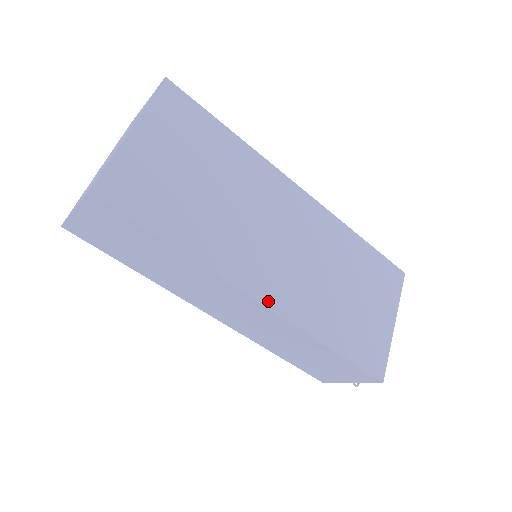
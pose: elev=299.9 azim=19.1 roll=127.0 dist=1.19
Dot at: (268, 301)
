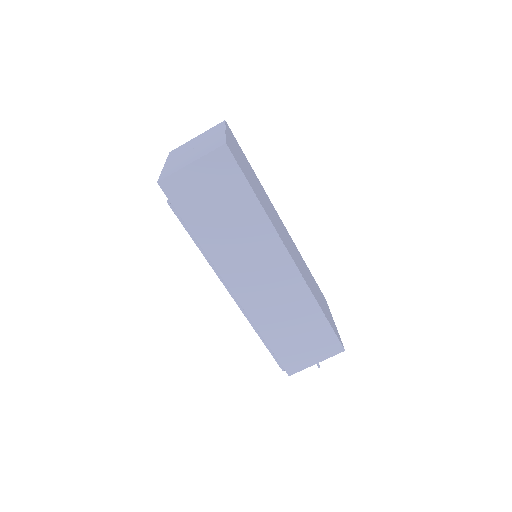
Dot at: (295, 262)
